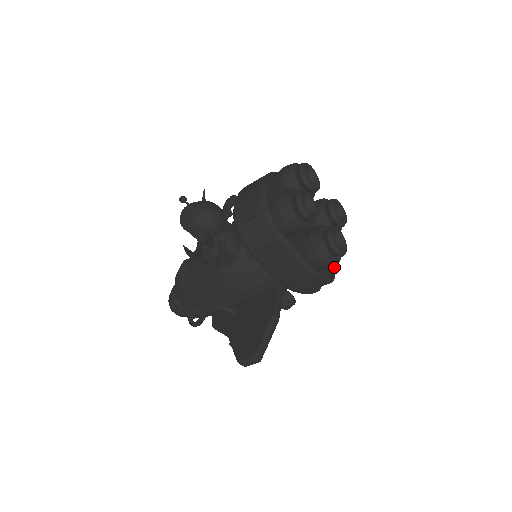
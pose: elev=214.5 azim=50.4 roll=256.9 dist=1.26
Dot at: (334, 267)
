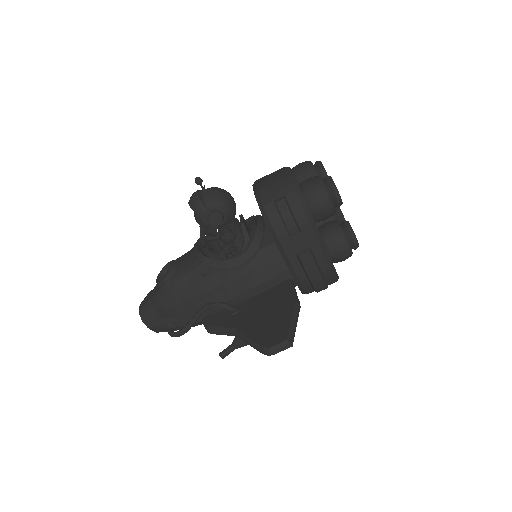
Dot at: occluded
